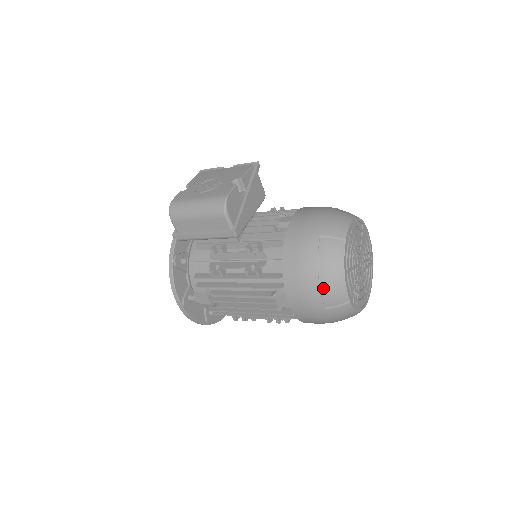
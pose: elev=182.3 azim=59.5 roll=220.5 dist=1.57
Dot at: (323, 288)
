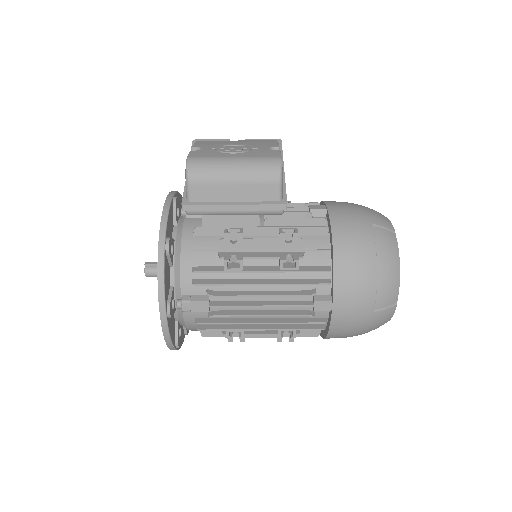
Dot at: (380, 283)
